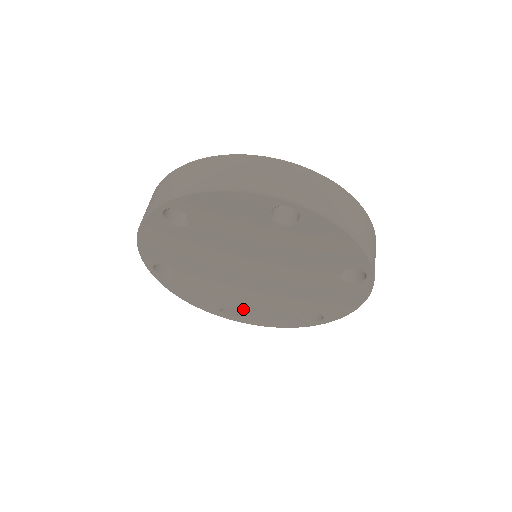
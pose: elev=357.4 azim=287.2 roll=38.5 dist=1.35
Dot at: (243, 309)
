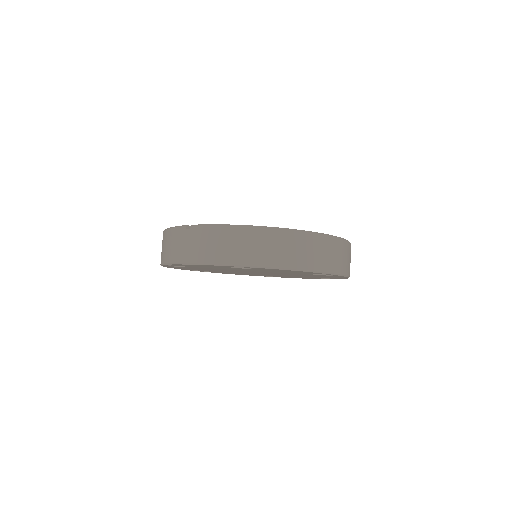
Dot at: occluded
